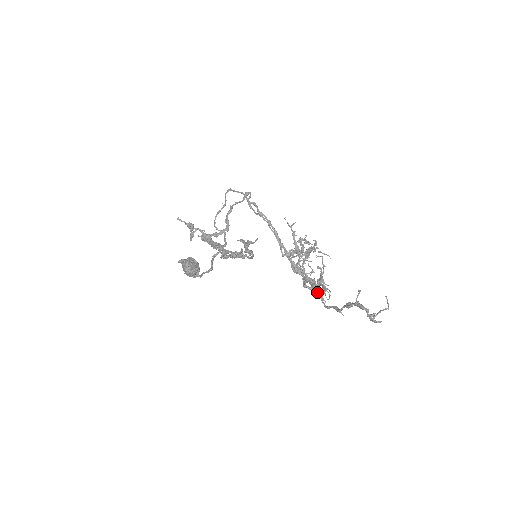
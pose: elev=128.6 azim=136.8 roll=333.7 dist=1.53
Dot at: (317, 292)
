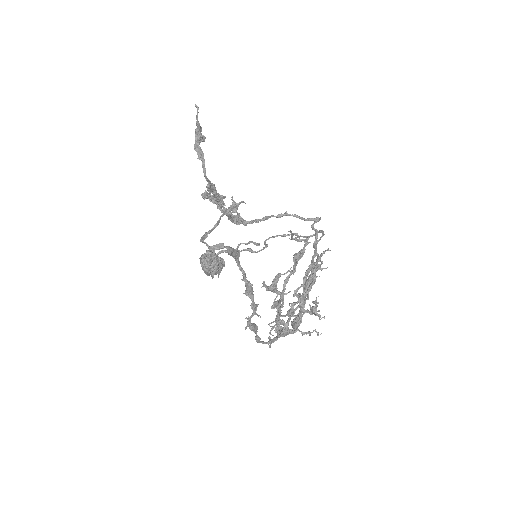
Dot at: (277, 335)
